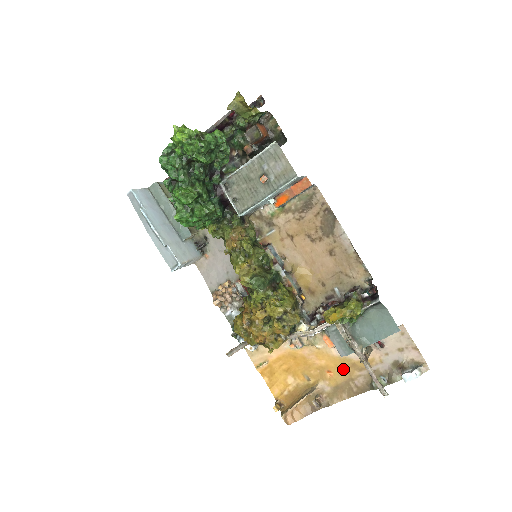
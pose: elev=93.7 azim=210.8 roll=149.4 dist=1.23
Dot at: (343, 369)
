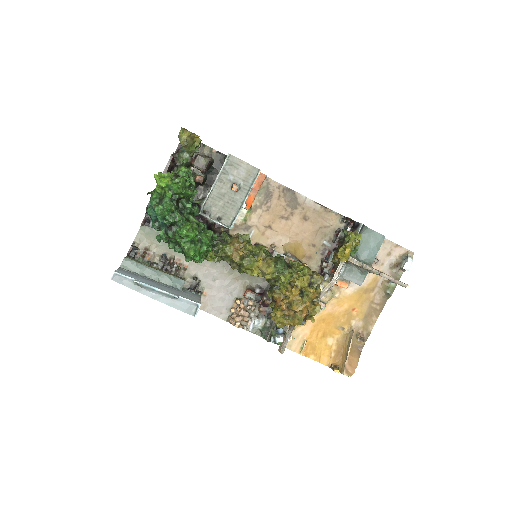
Dot at: (362, 299)
